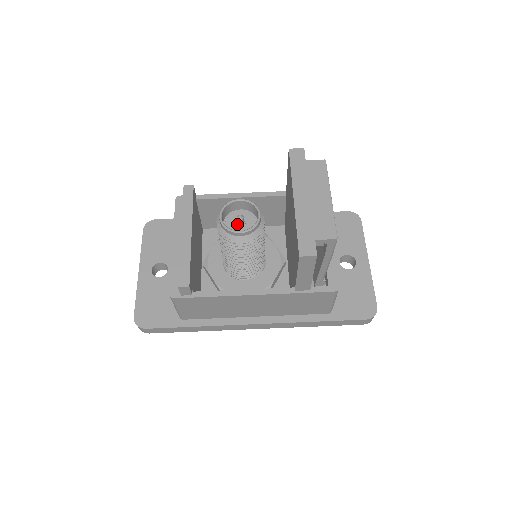
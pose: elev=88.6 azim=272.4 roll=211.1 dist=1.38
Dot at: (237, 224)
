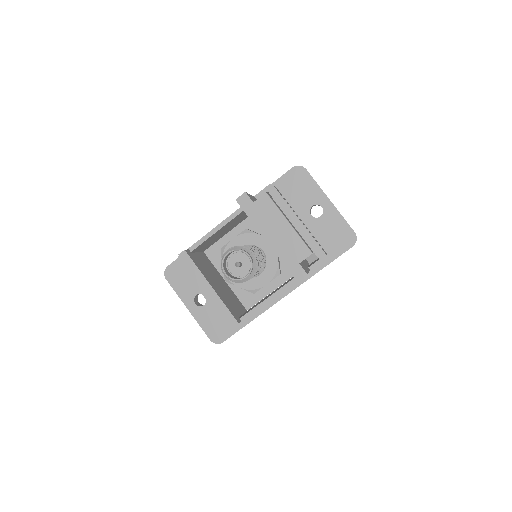
Dot at: occluded
